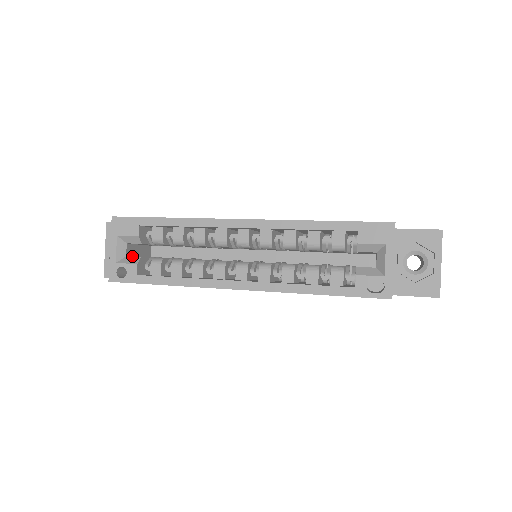
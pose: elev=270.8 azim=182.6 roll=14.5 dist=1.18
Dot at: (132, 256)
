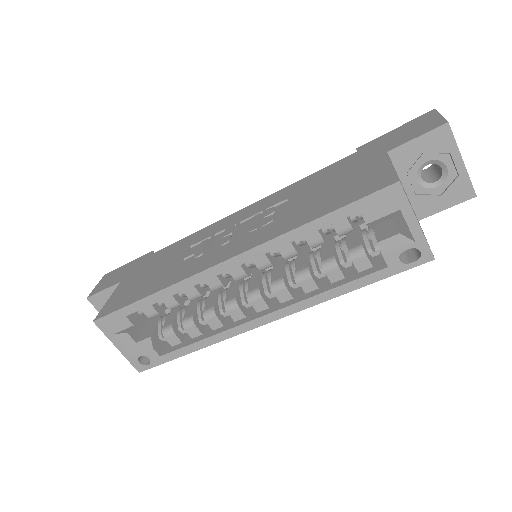
Dot at: (140, 334)
